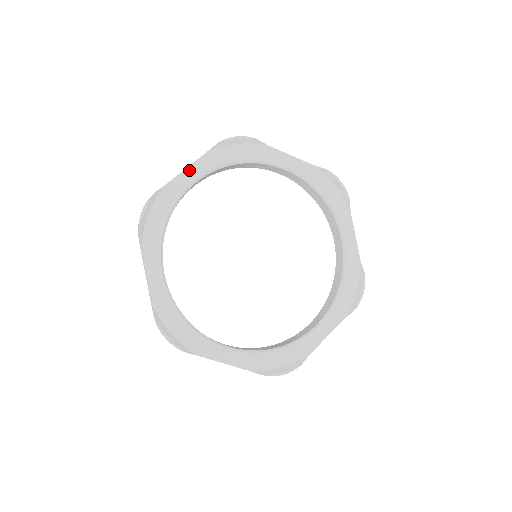
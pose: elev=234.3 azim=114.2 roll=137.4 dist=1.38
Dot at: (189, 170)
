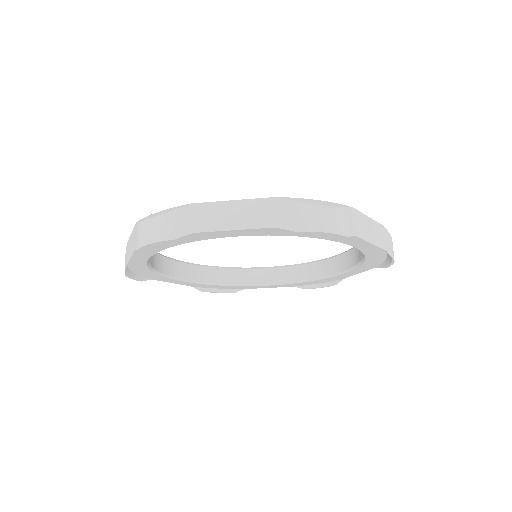
Dot at: (237, 231)
